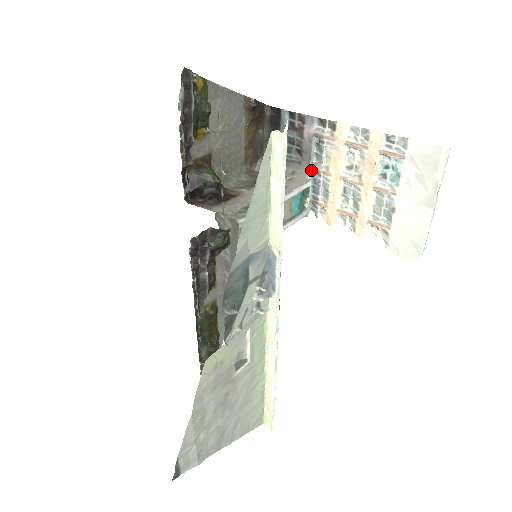
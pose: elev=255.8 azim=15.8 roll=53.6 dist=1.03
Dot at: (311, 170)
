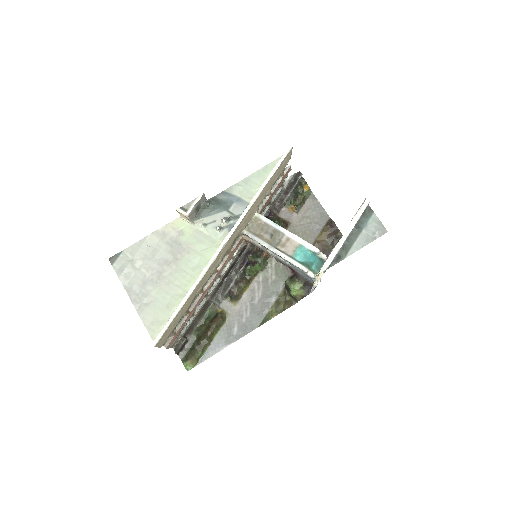
Dot at: occluded
